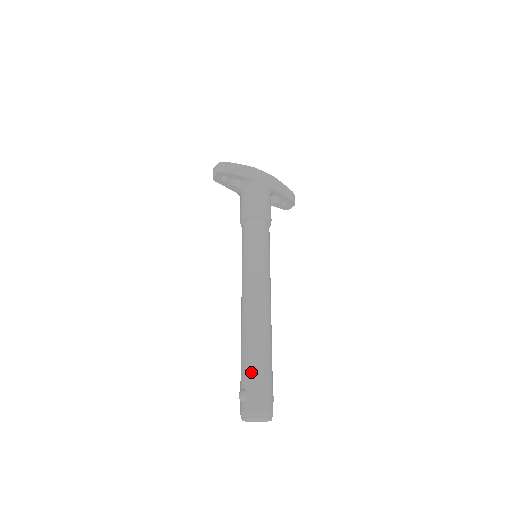
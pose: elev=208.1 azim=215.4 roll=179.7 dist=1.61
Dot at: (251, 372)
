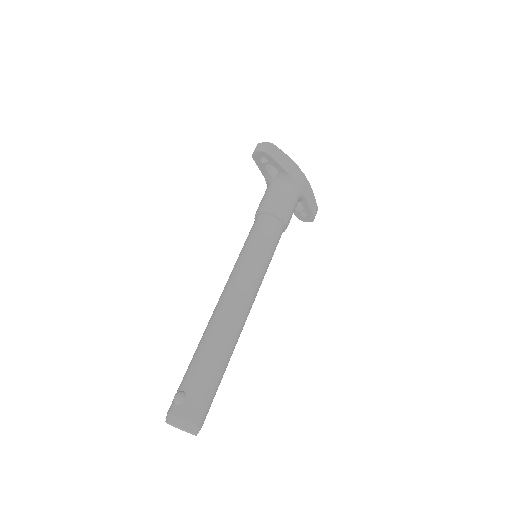
Dot at: (200, 377)
